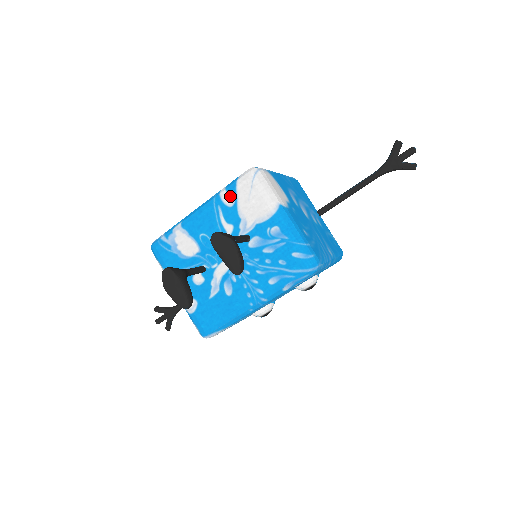
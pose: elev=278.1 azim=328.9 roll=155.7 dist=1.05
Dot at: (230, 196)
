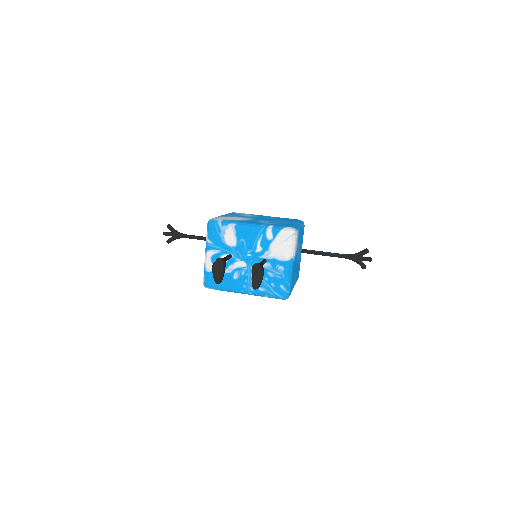
Dot at: (272, 235)
